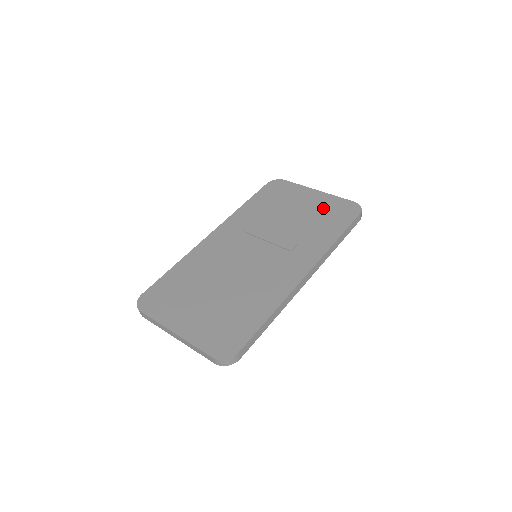
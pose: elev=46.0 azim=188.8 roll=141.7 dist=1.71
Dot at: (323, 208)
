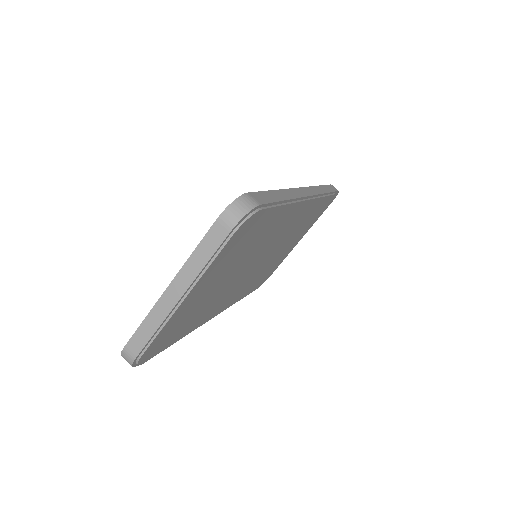
Dot at: occluded
